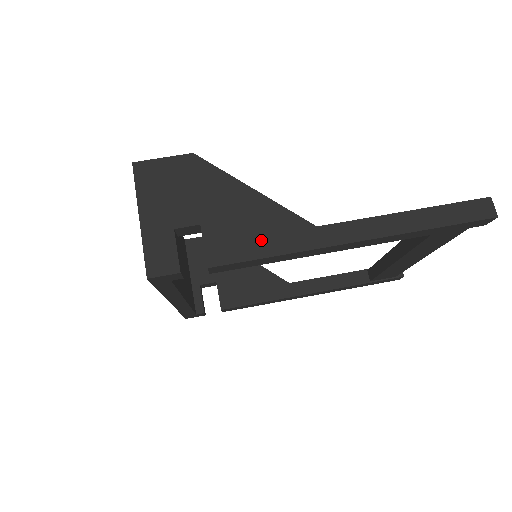
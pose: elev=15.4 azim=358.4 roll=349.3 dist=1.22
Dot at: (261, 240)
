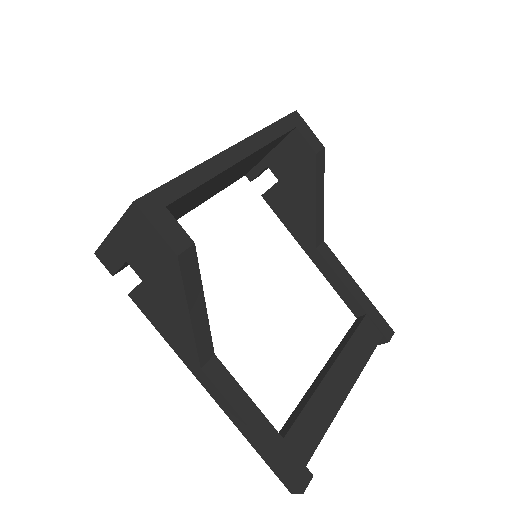
Dot at: (166, 329)
